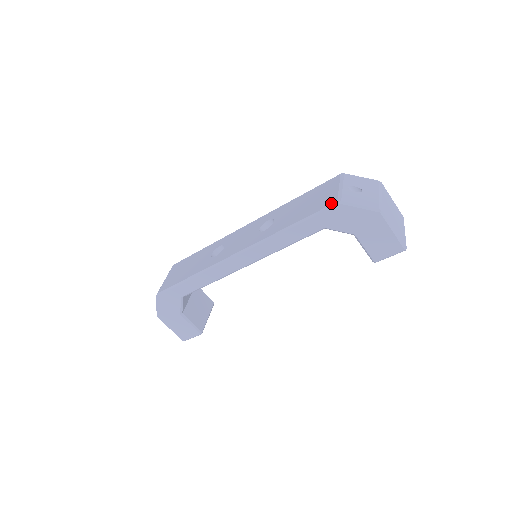
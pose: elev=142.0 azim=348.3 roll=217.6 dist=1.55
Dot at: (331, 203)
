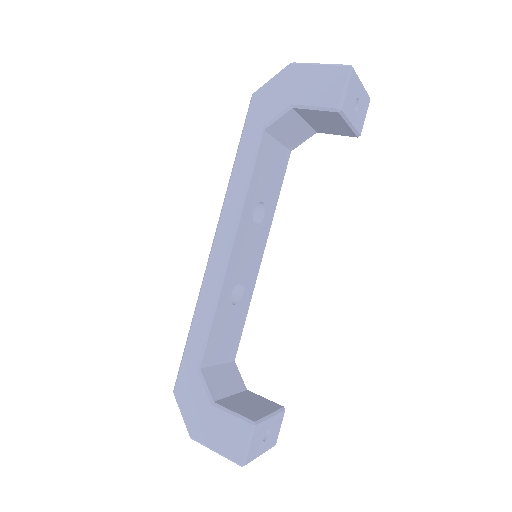
Dot at: (250, 105)
